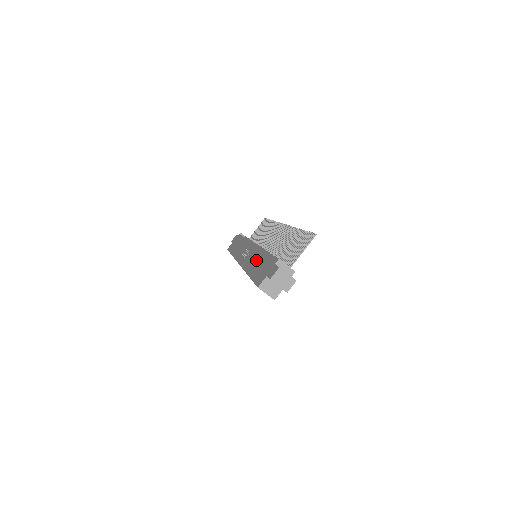
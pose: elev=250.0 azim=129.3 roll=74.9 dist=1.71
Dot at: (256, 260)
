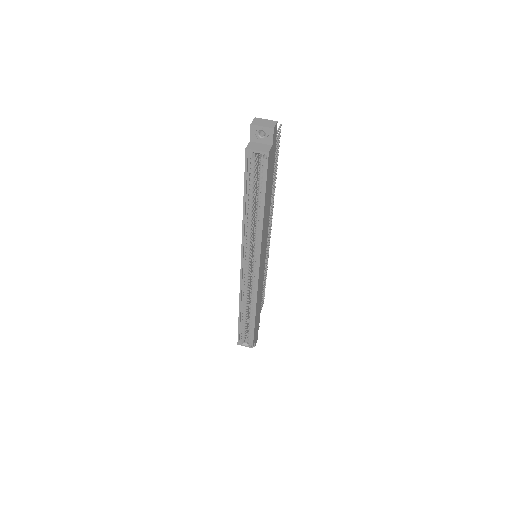
Dot at: occluded
